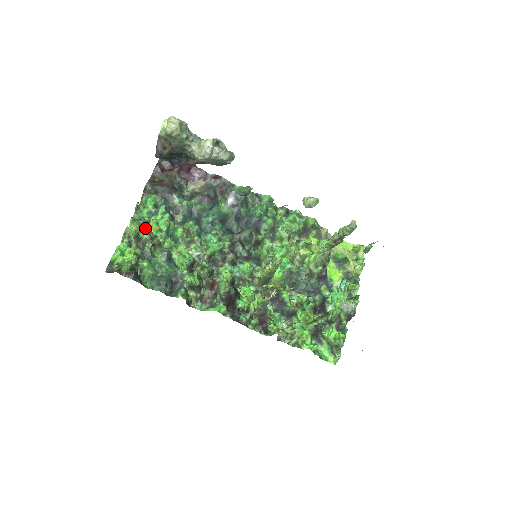
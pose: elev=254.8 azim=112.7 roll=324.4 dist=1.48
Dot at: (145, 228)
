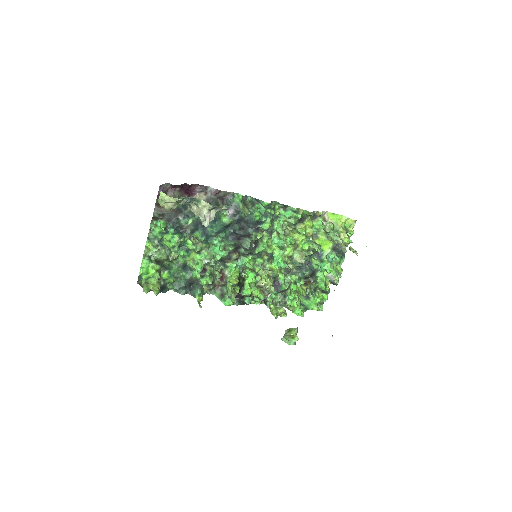
Dot at: (160, 248)
